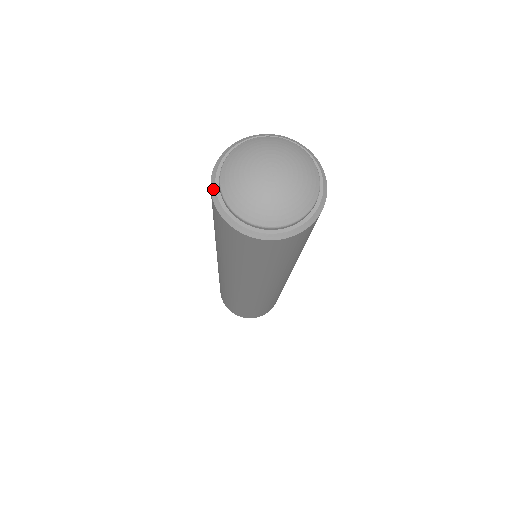
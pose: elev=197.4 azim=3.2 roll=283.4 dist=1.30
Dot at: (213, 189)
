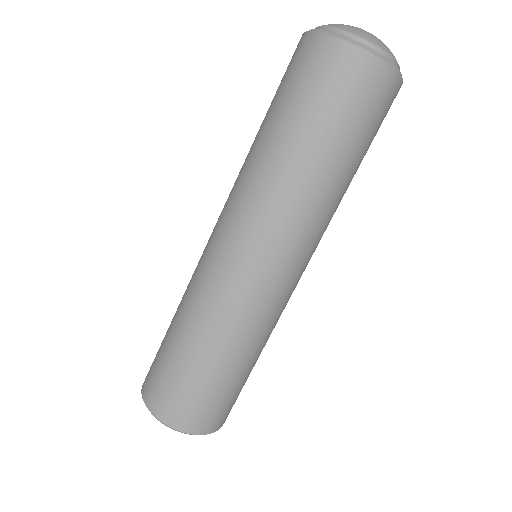
Dot at: (310, 30)
